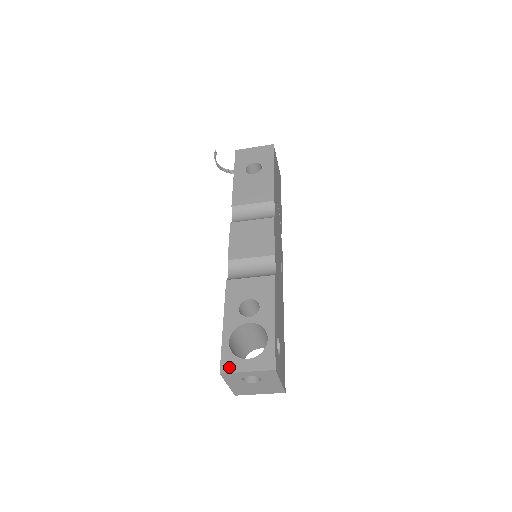
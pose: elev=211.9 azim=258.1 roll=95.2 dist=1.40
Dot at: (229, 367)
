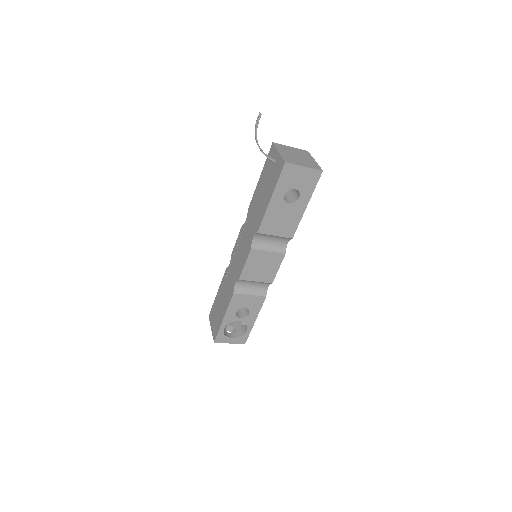
Dot at: (220, 341)
